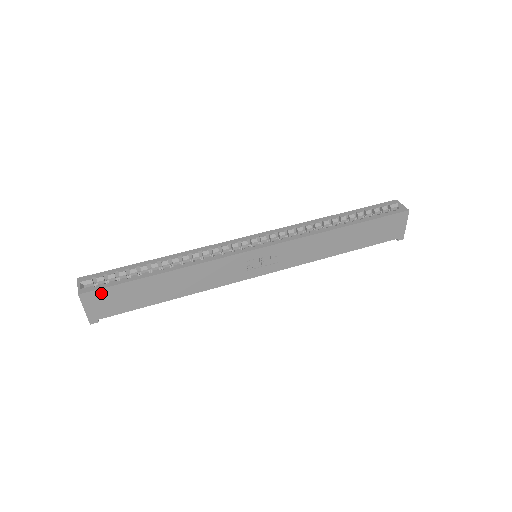
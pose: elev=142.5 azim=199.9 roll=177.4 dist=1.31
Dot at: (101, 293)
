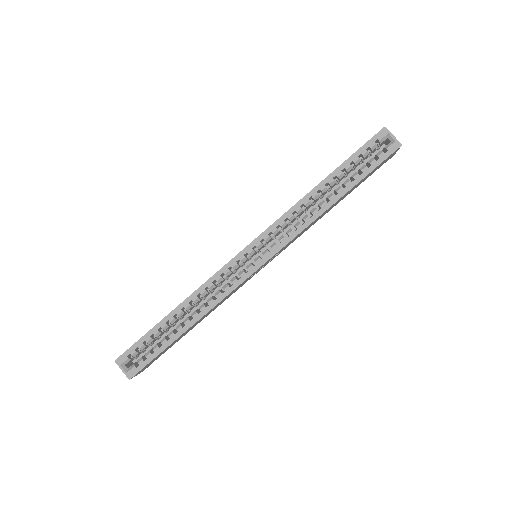
Dot at: (145, 366)
